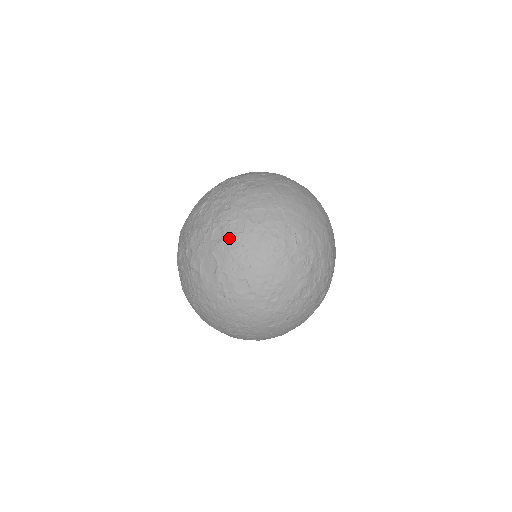
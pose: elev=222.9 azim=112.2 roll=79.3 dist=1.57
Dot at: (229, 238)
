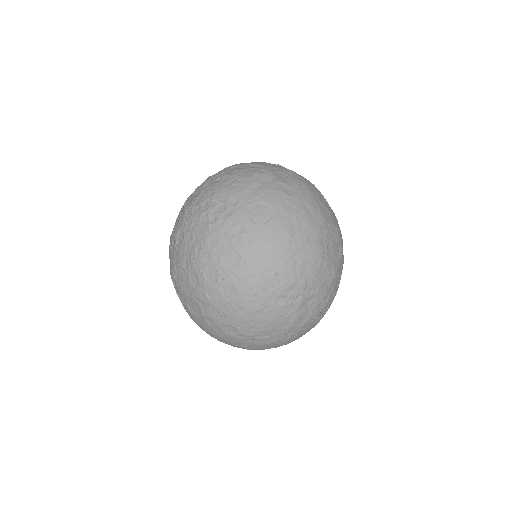
Dot at: (204, 286)
